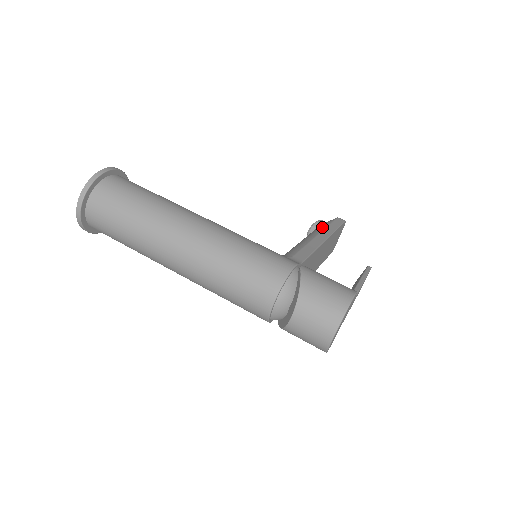
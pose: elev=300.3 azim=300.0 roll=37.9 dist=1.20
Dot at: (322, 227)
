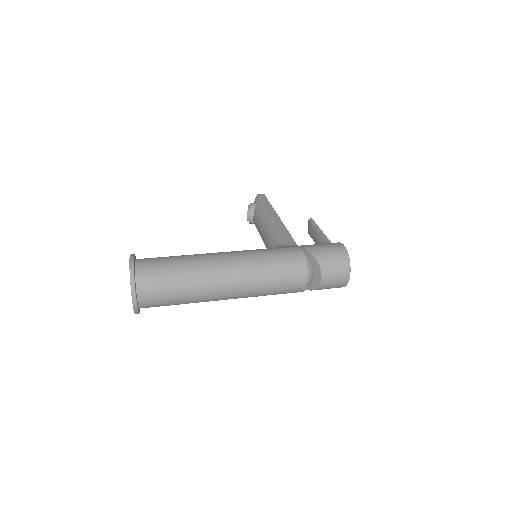
Dot at: (263, 209)
